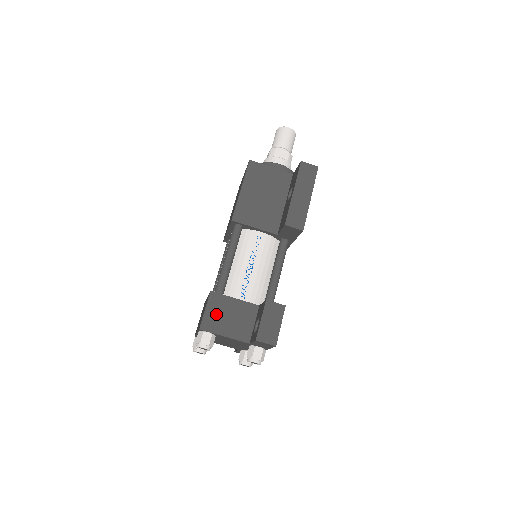
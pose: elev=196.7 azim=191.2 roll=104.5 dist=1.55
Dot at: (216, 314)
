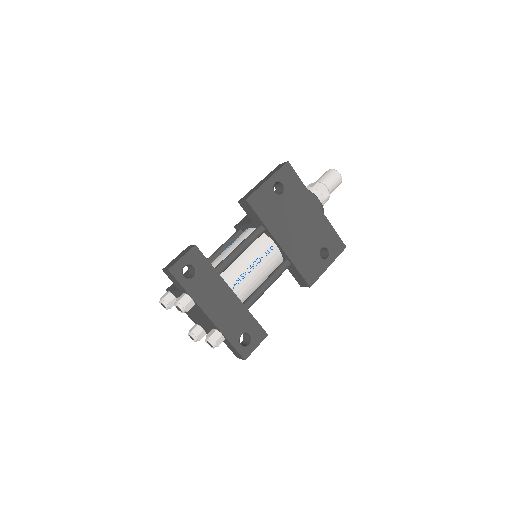
Dot at: occluded
